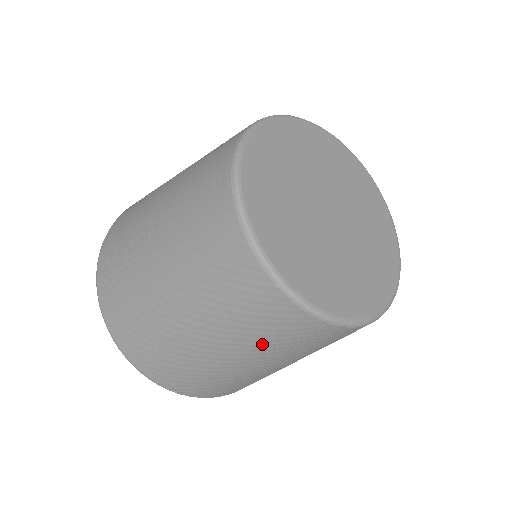
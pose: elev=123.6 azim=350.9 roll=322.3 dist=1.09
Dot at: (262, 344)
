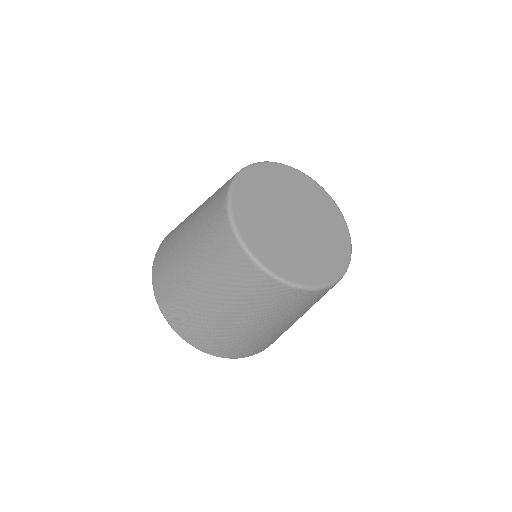
Dot at: (274, 313)
